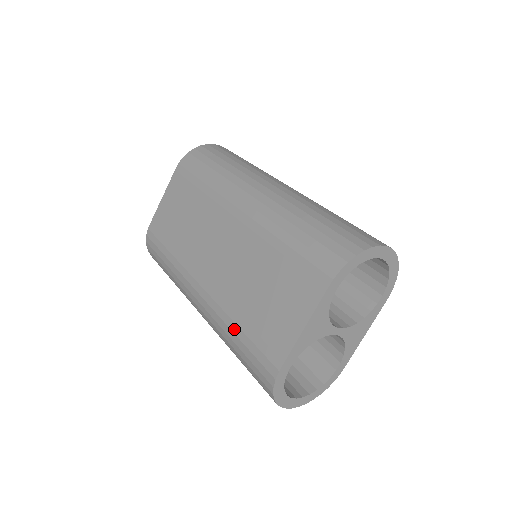
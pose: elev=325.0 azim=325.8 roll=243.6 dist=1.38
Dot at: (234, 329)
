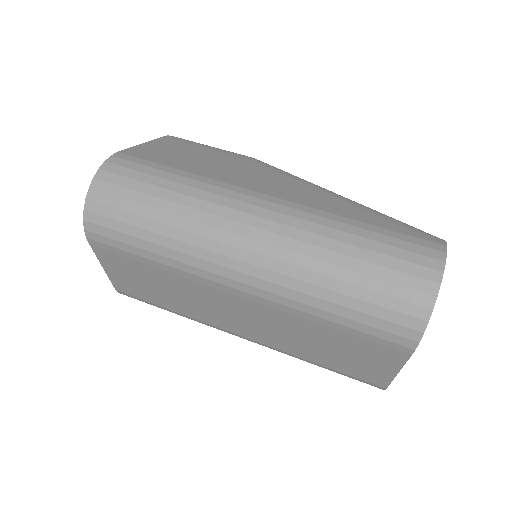
Dot at: occluded
